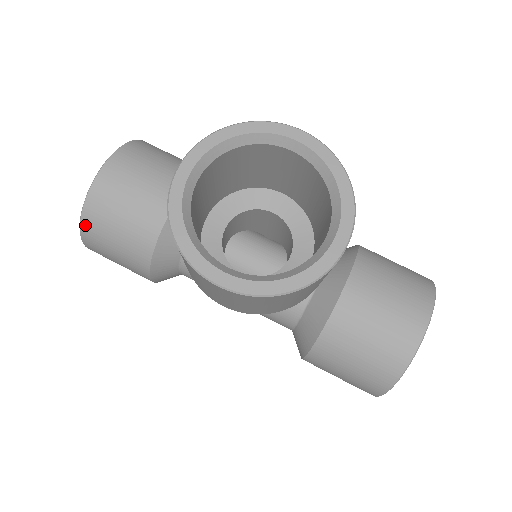
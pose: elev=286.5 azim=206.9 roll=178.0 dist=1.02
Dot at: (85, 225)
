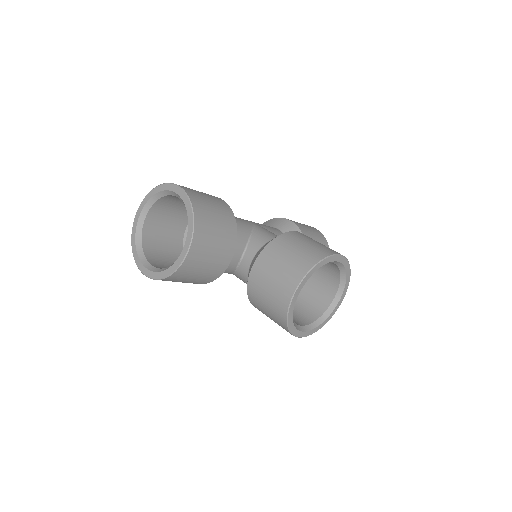
Dot at: (167, 279)
